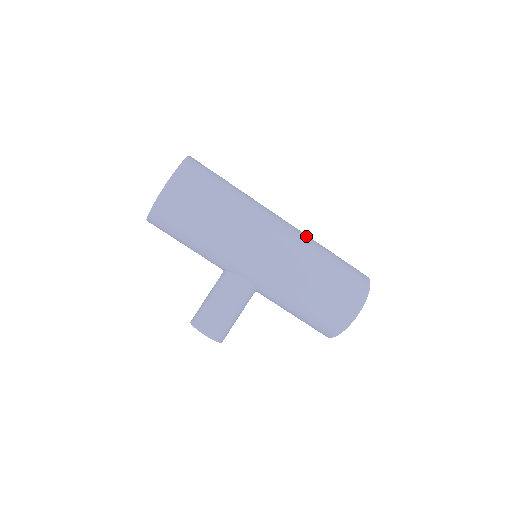
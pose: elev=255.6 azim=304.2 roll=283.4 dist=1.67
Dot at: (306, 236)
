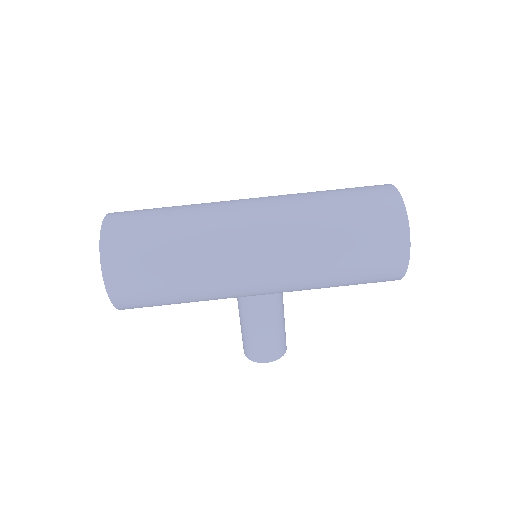
Dot at: (292, 206)
